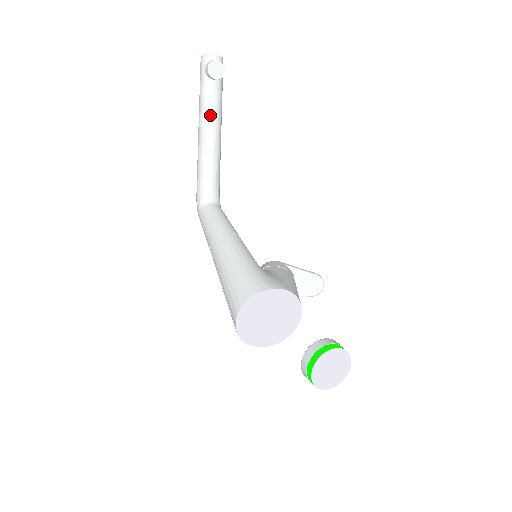
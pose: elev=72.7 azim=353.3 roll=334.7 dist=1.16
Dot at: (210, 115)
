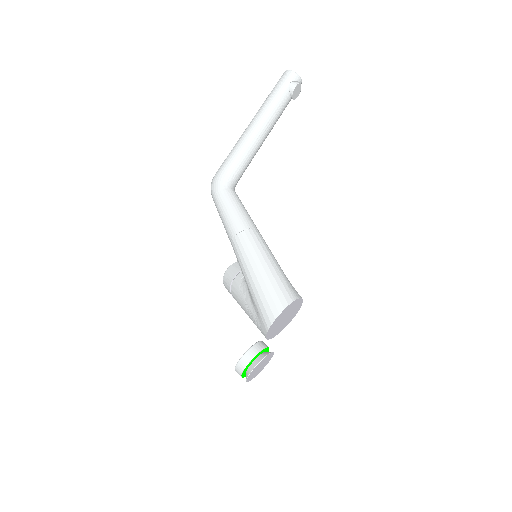
Dot at: (274, 120)
